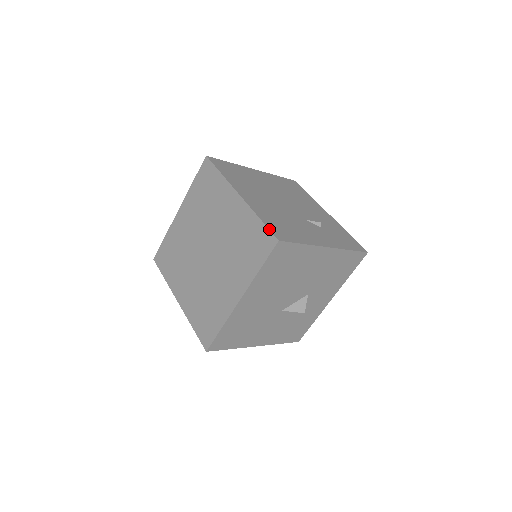
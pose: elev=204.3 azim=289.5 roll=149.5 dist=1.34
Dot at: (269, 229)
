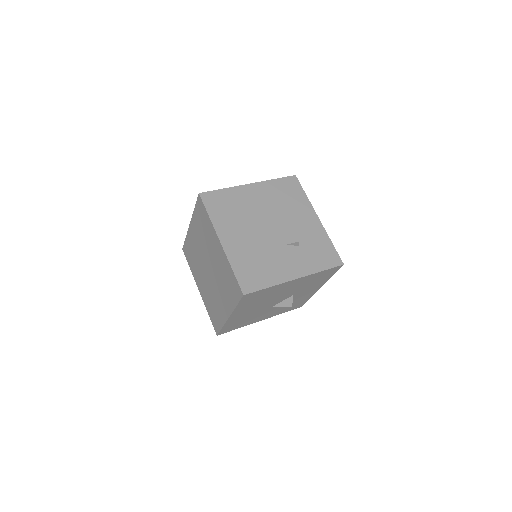
Dot at: (238, 282)
